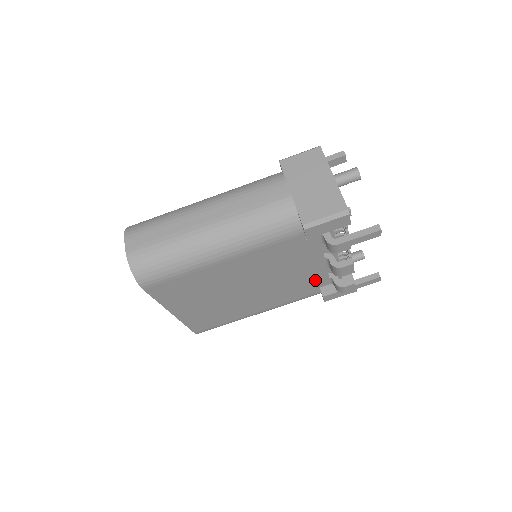
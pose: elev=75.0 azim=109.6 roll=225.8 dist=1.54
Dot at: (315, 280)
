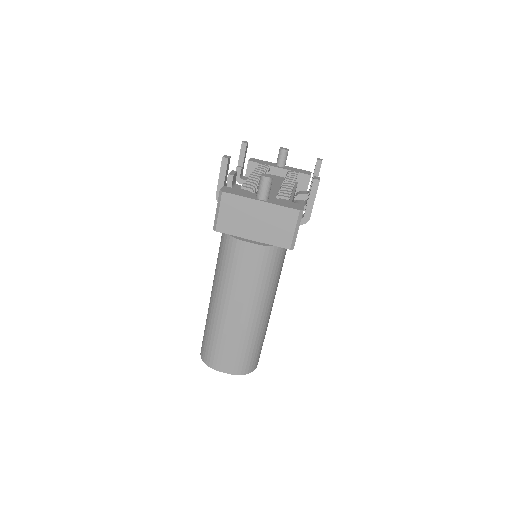
Dot at: occluded
